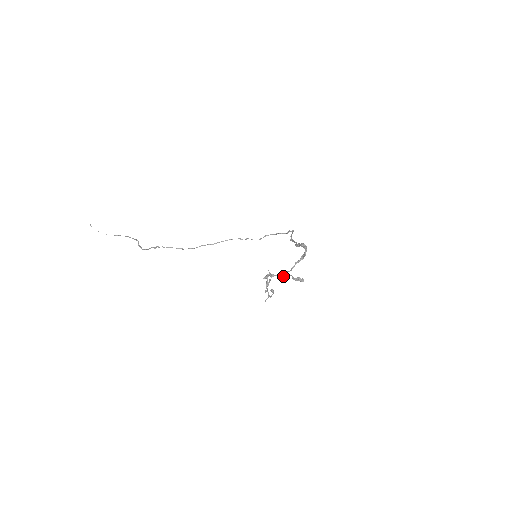
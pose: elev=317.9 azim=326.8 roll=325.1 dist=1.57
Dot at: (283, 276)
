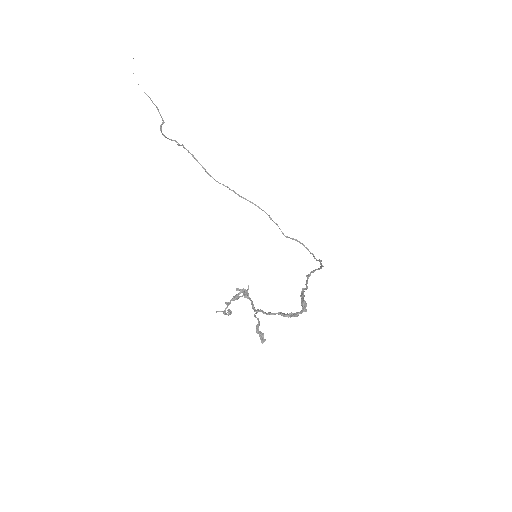
Dot at: (255, 309)
